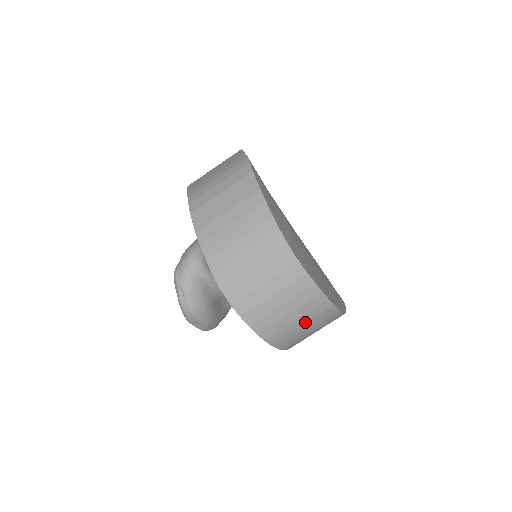
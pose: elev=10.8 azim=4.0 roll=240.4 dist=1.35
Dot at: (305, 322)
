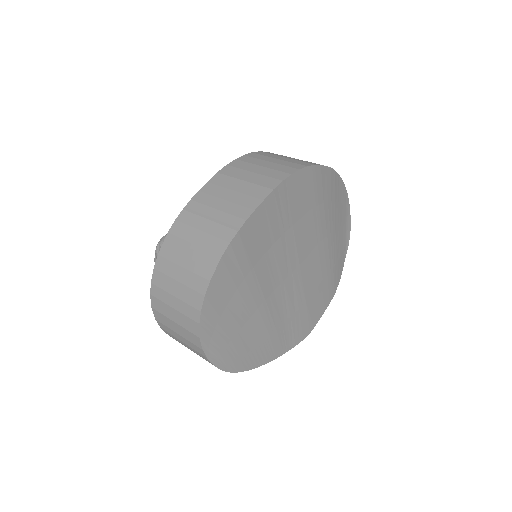
Dot at: occluded
